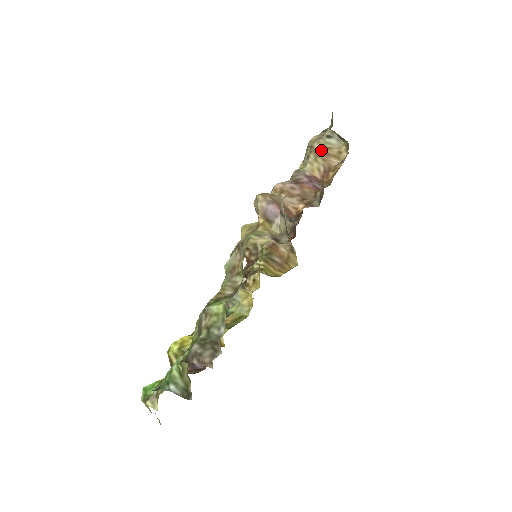
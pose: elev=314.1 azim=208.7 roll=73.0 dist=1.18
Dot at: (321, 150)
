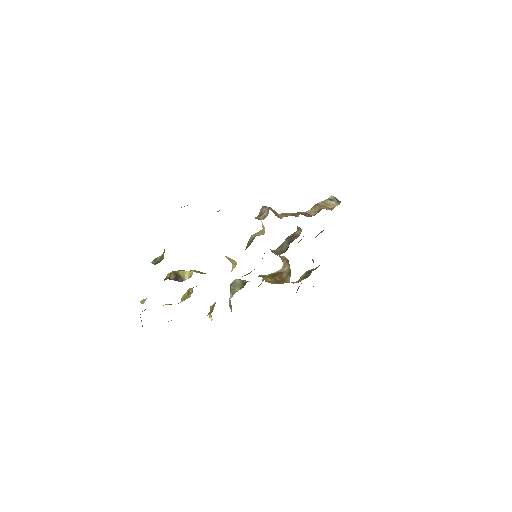
Dot at: (321, 204)
